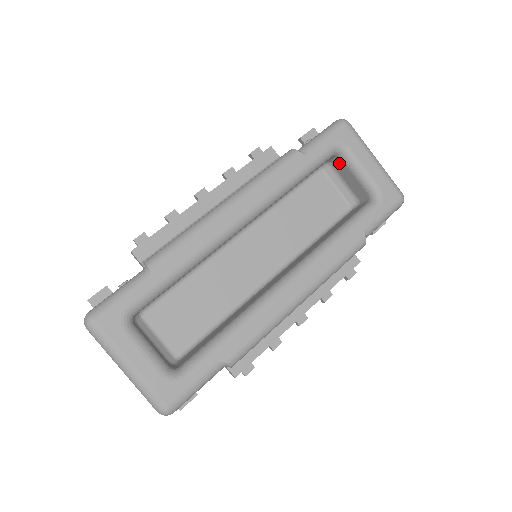
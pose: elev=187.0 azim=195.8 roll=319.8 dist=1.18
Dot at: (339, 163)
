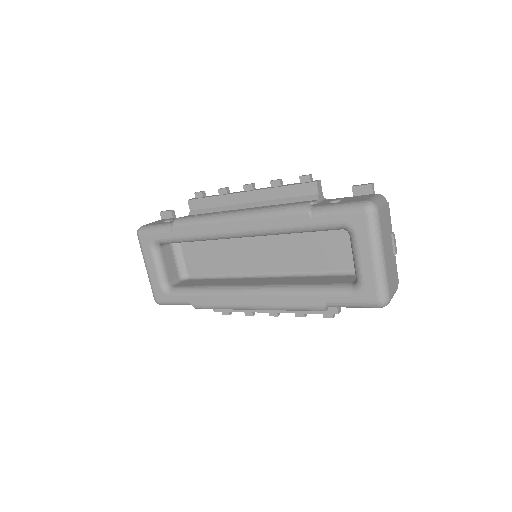
Dot at: occluded
